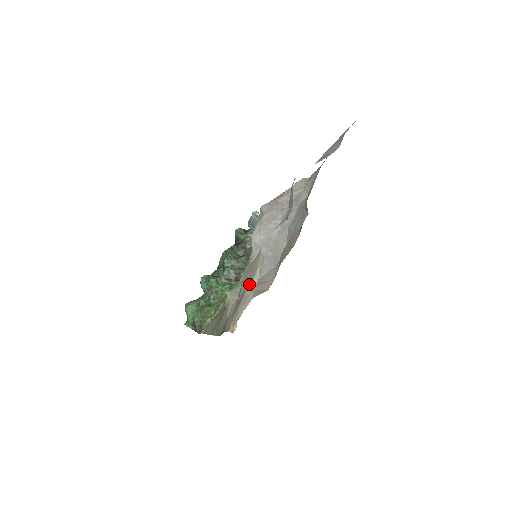
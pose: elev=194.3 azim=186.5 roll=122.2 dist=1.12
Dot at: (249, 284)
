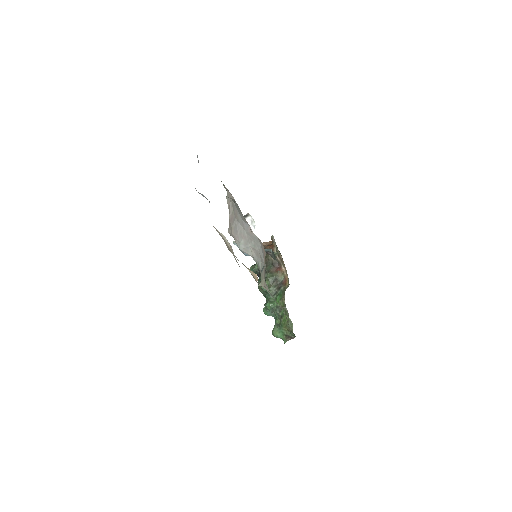
Dot at: (228, 245)
